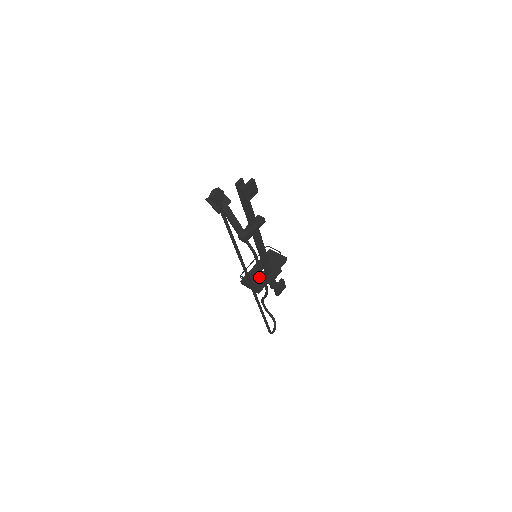
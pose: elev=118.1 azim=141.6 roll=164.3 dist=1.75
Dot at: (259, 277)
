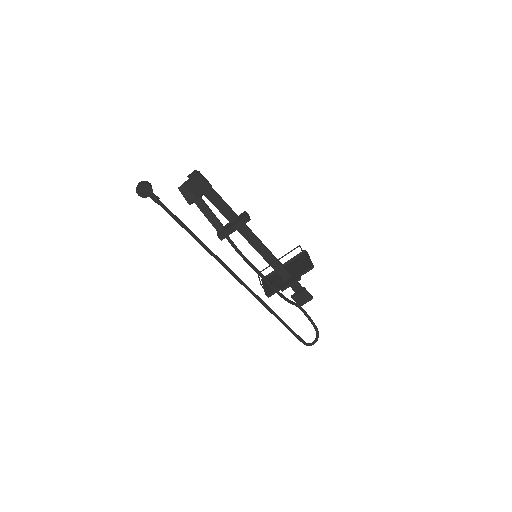
Dot at: (278, 279)
